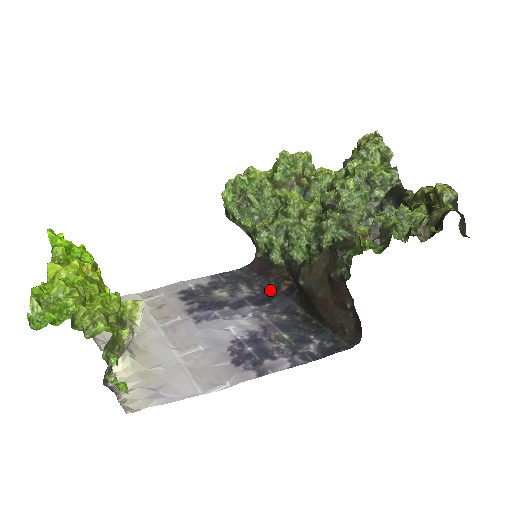
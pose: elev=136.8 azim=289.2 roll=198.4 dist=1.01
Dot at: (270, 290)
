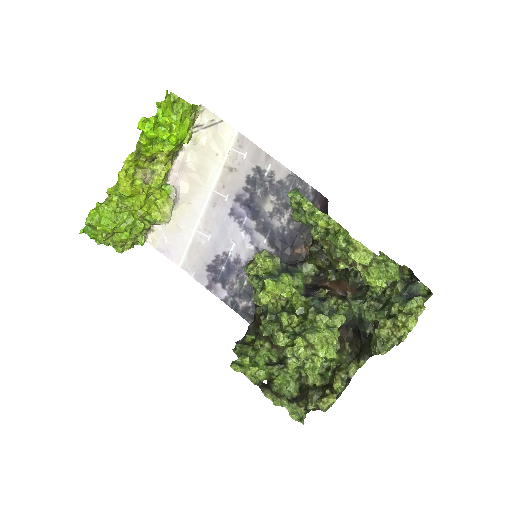
Dot at: (292, 240)
